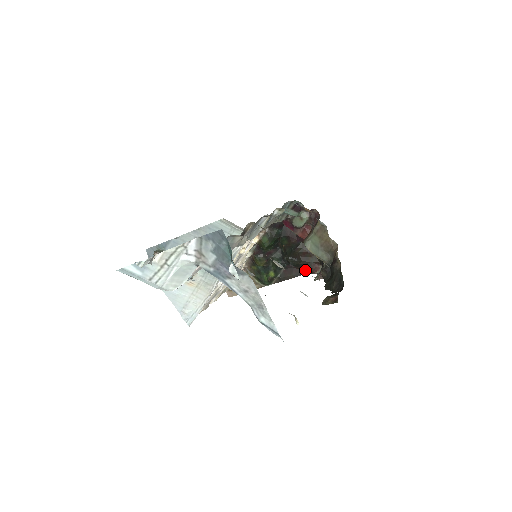
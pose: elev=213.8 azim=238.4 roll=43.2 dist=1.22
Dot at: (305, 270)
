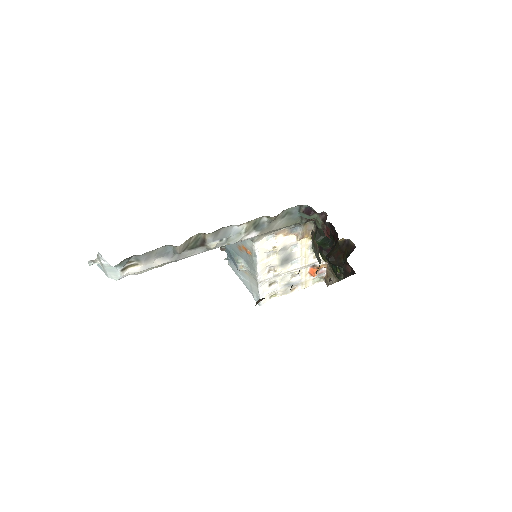
Dot at: occluded
